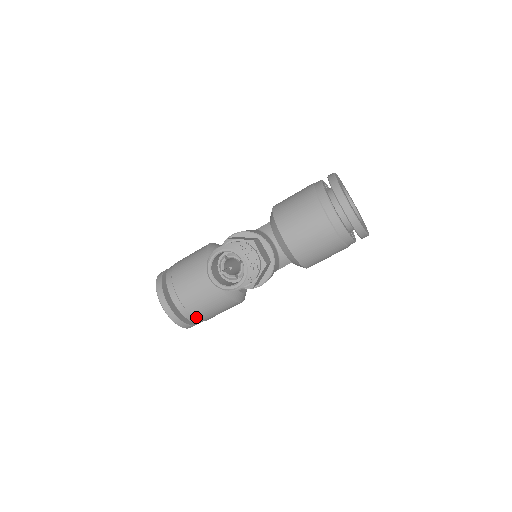
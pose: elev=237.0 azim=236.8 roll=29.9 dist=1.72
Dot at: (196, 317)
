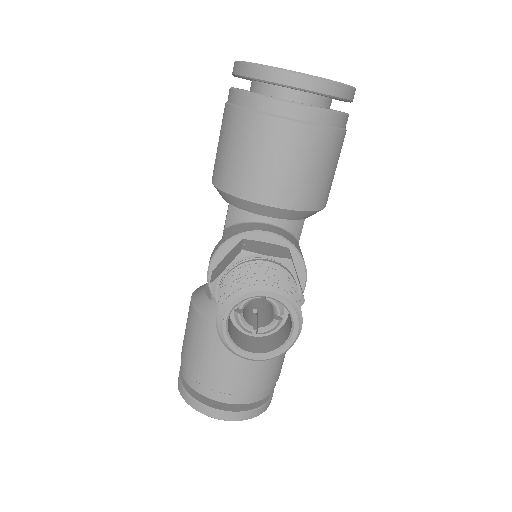
Dot at: (269, 387)
